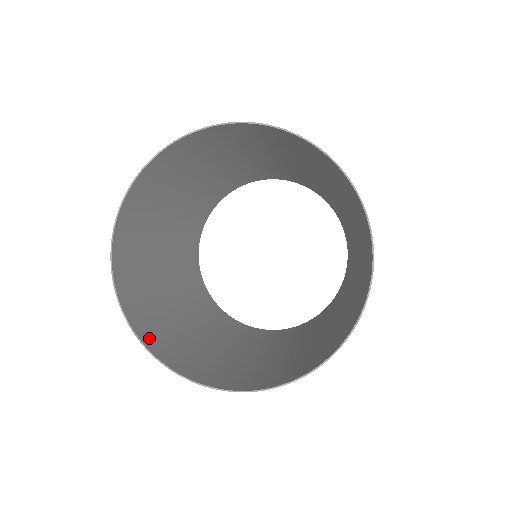
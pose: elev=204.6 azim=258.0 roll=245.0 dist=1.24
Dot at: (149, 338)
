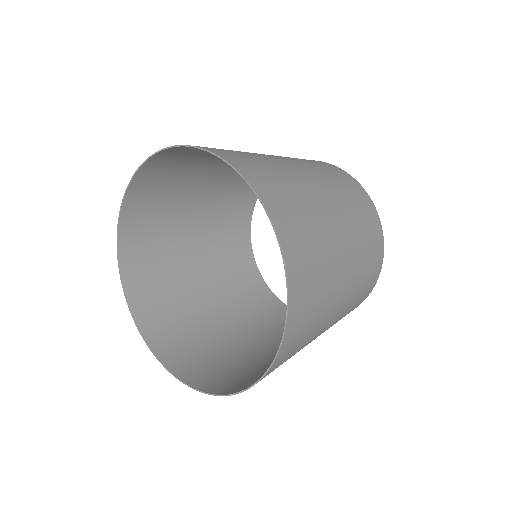
Dot at: (177, 363)
